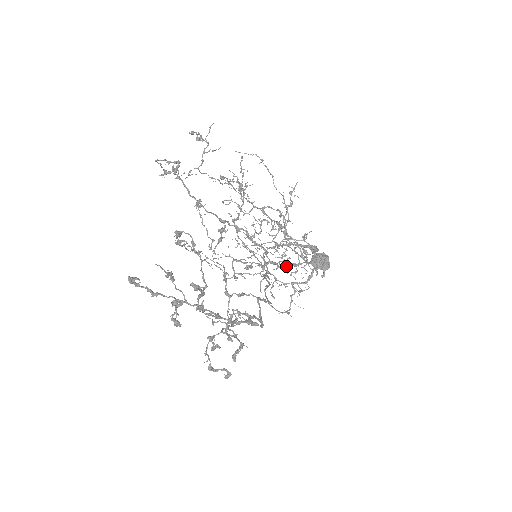
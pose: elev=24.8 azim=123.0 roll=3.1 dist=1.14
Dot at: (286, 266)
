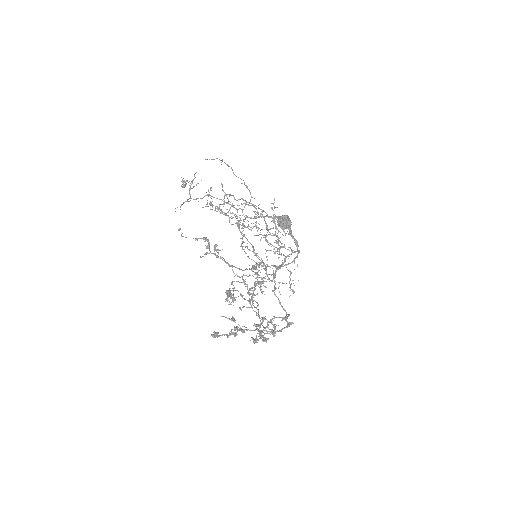
Dot at: occluded
